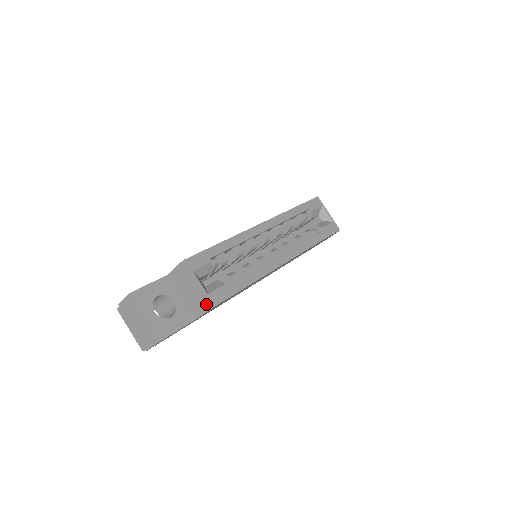
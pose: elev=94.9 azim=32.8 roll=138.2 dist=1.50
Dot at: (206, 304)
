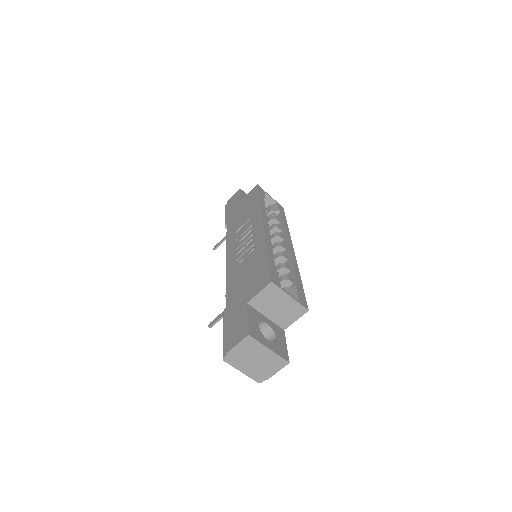
Dot at: (300, 311)
